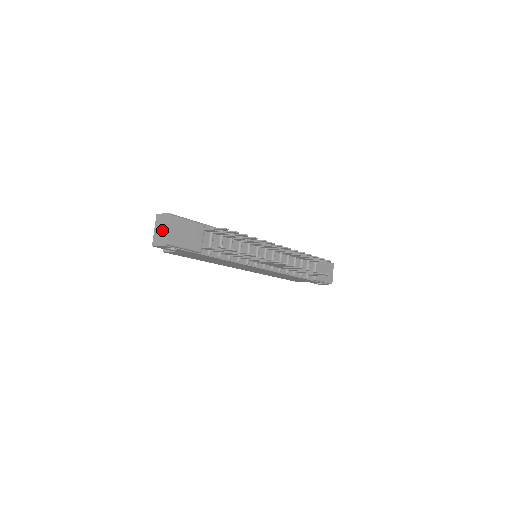
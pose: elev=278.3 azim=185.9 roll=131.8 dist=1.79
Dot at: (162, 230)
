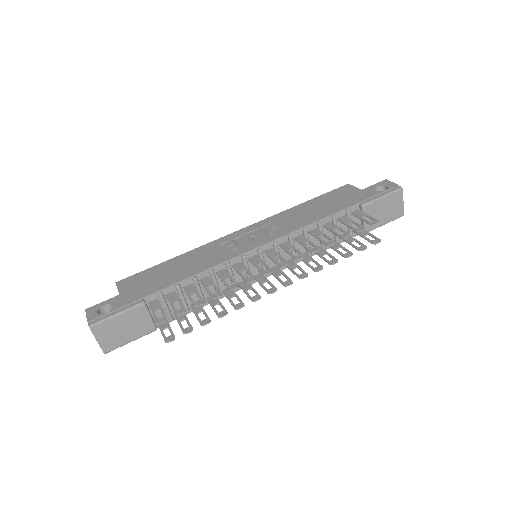
Dot at: occluded
